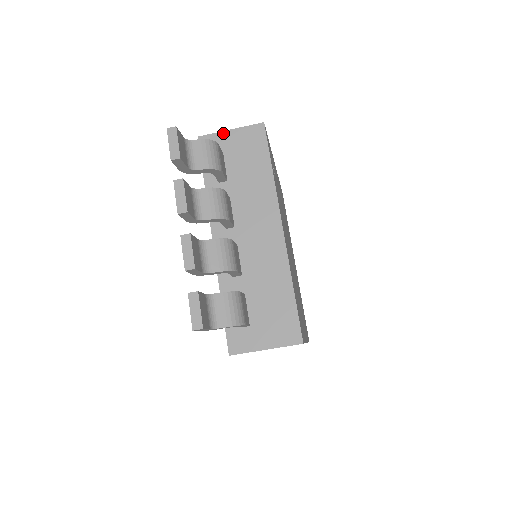
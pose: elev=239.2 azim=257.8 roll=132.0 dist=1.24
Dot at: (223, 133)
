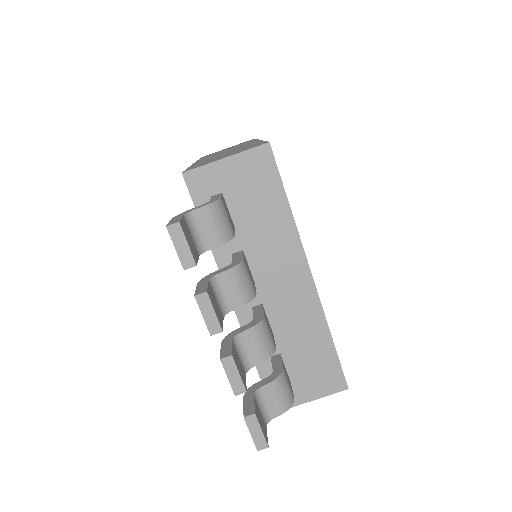
Dot at: (216, 164)
